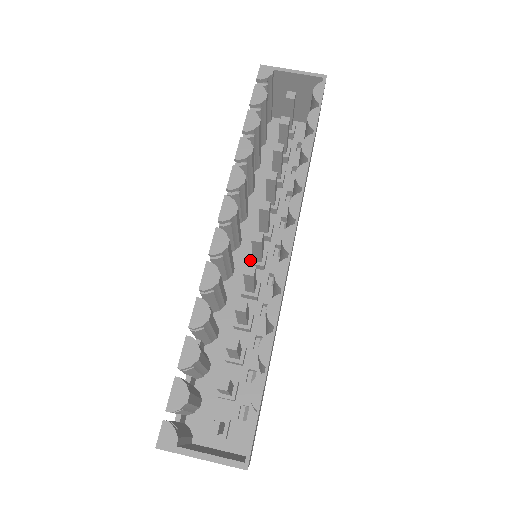
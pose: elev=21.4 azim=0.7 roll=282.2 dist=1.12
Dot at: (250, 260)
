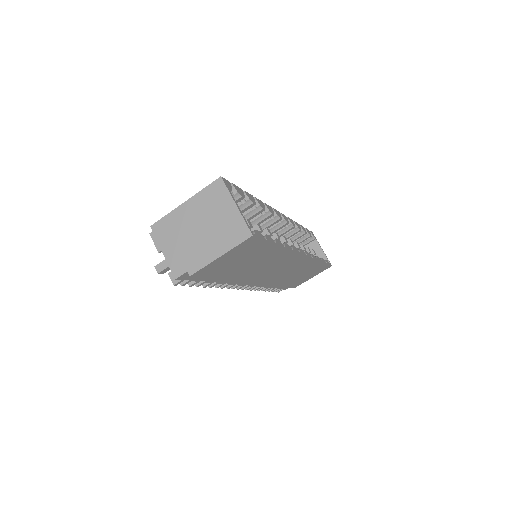
Dot at: occluded
